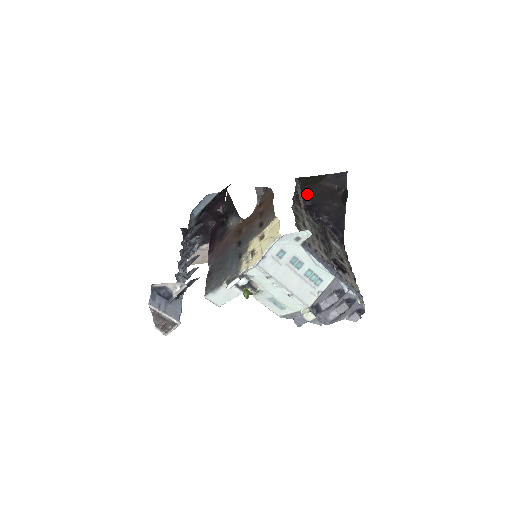
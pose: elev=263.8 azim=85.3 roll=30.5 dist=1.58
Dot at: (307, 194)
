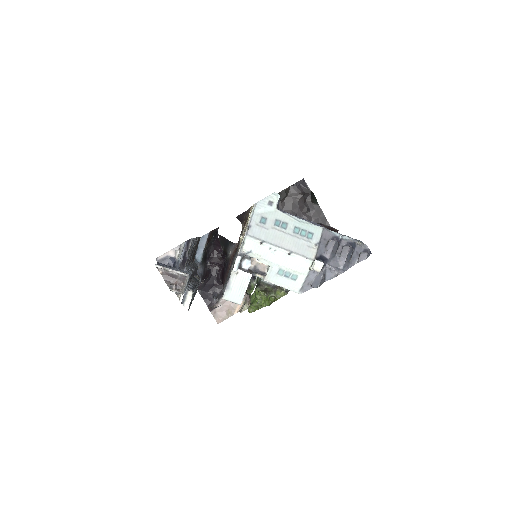
Dot at: occluded
